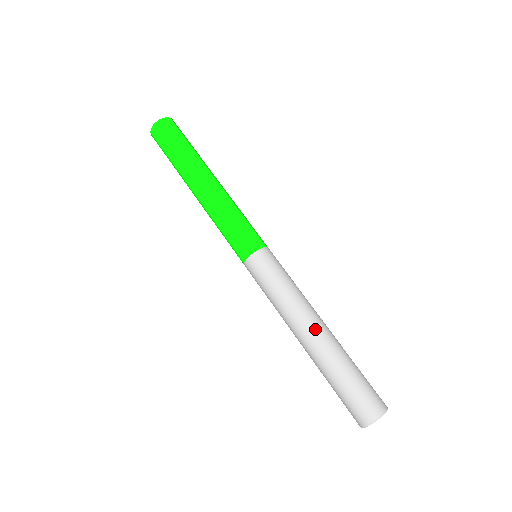
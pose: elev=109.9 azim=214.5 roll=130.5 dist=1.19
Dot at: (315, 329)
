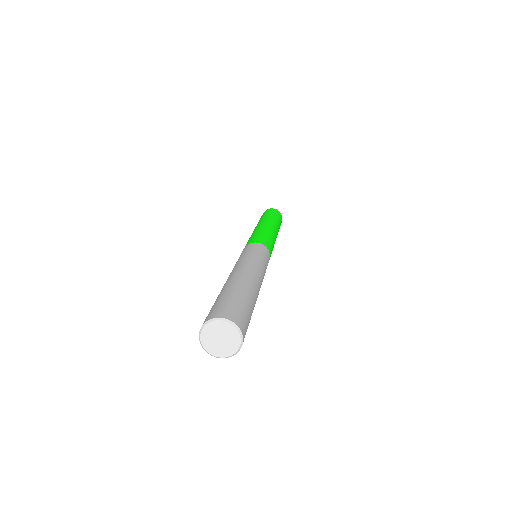
Dot at: (237, 272)
